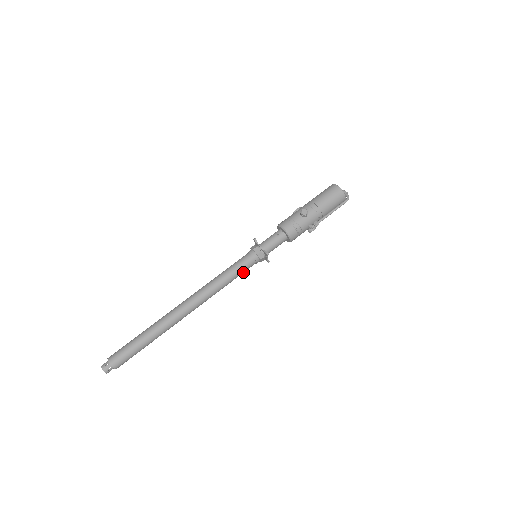
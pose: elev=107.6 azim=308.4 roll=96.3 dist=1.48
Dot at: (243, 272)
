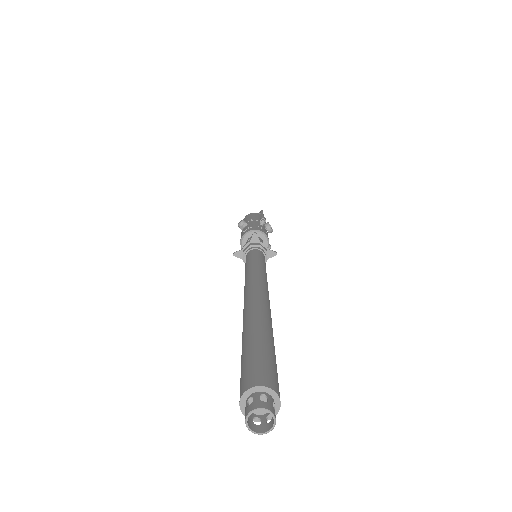
Dot at: (263, 260)
